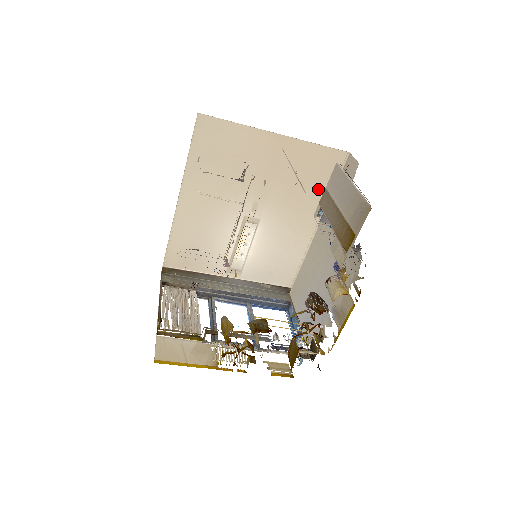
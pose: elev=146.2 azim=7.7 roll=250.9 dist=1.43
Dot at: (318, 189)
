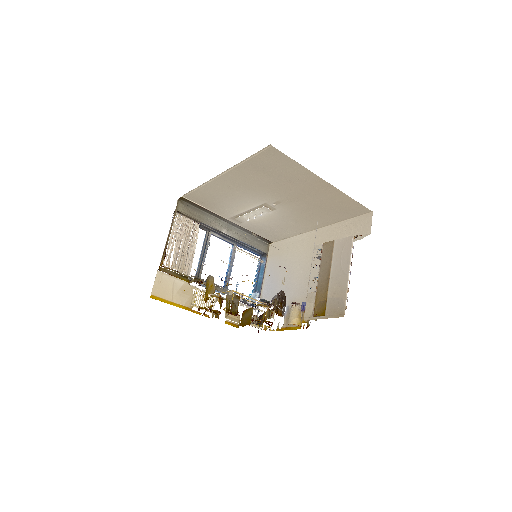
Dot at: (333, 215)
